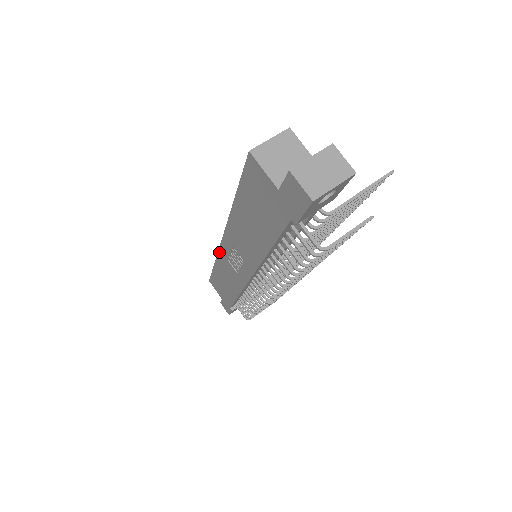
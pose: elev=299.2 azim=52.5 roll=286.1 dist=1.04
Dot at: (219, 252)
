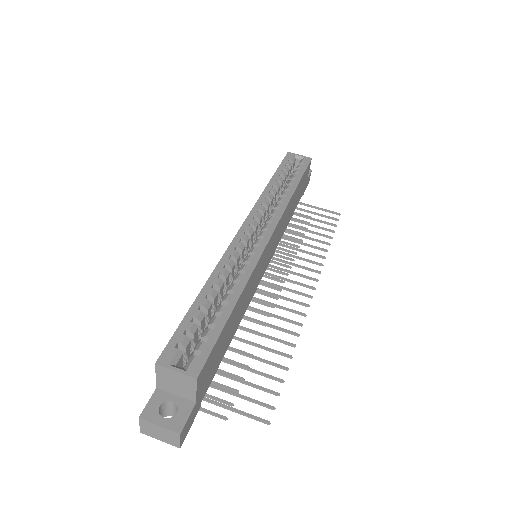
Dot at: (252, 210)
